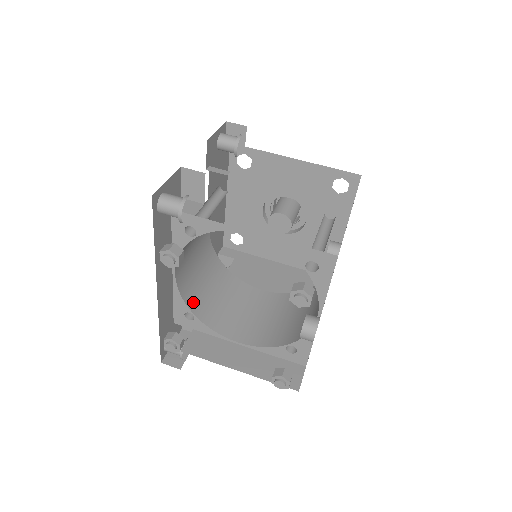
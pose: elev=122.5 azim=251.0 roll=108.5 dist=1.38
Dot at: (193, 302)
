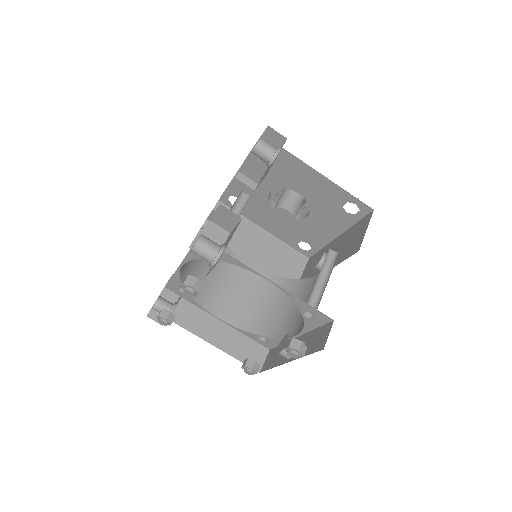
Dot at: occluded
